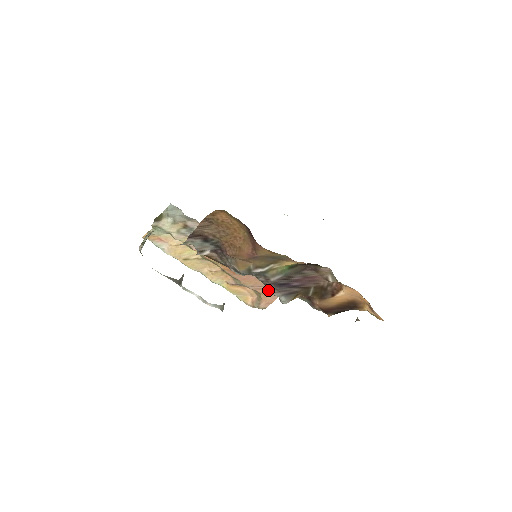
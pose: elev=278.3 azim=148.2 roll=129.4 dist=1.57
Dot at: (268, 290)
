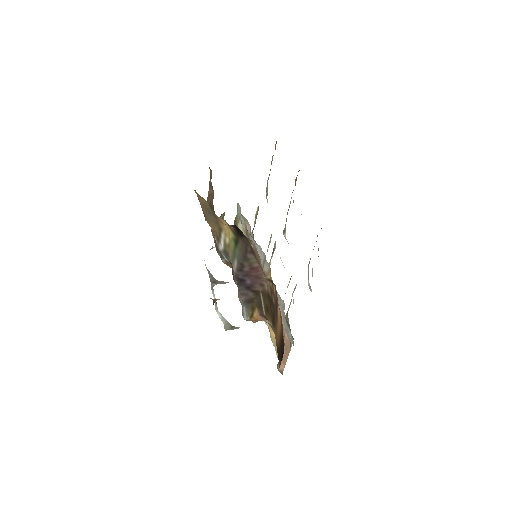
Dot at: occluded
